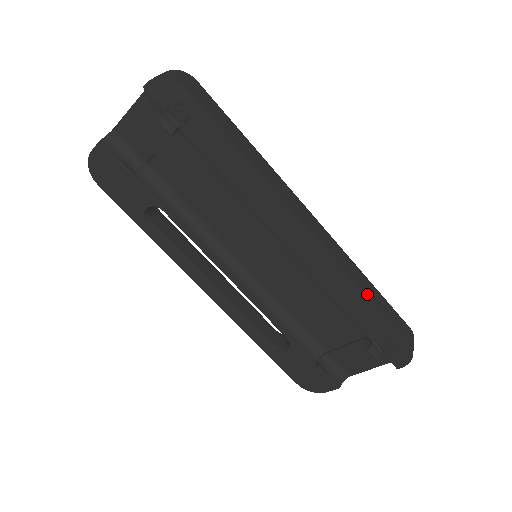
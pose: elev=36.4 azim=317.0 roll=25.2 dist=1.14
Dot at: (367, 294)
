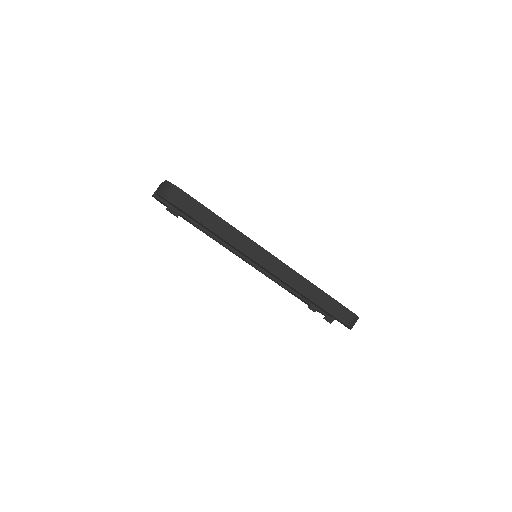
Dot at: (312, 300)
